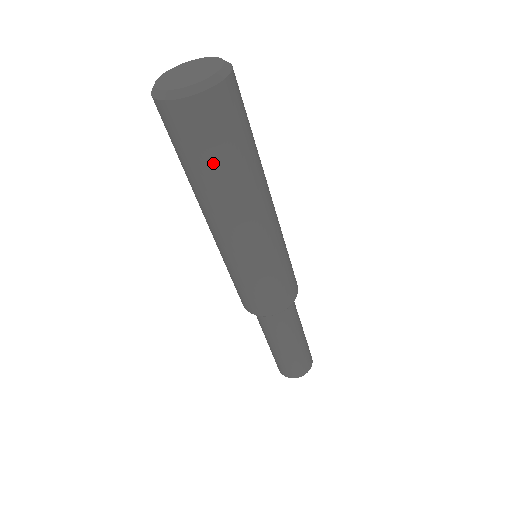
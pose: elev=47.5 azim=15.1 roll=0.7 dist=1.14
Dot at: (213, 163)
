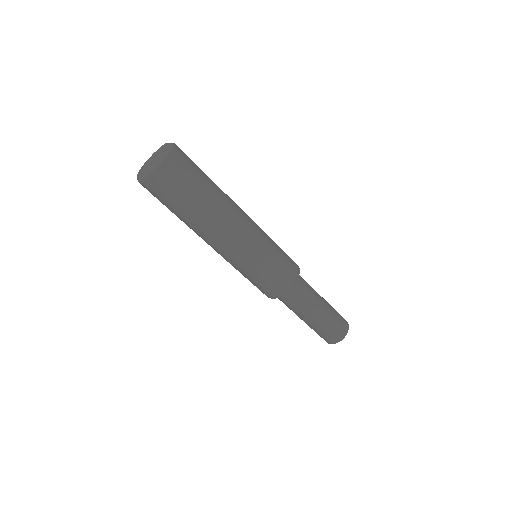
Dot at: (176, 211)
